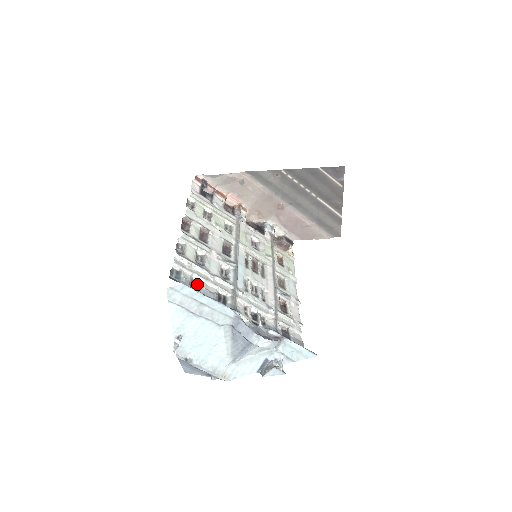
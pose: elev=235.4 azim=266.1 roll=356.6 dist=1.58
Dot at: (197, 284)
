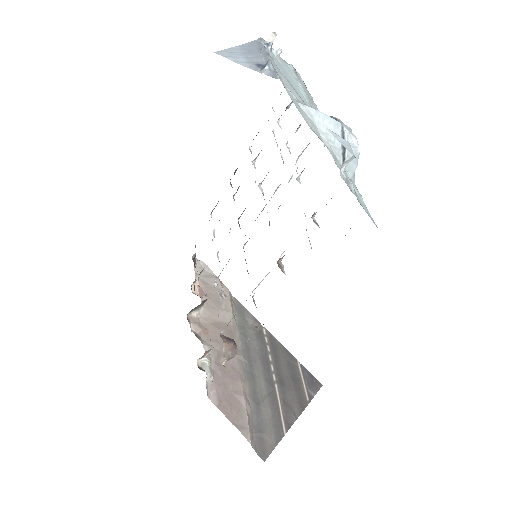
Dot at: occluded
